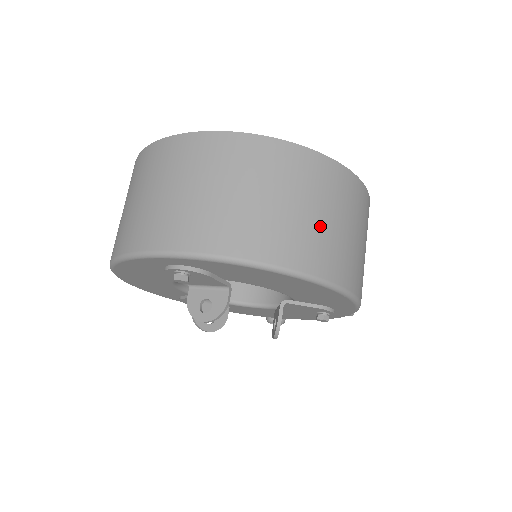
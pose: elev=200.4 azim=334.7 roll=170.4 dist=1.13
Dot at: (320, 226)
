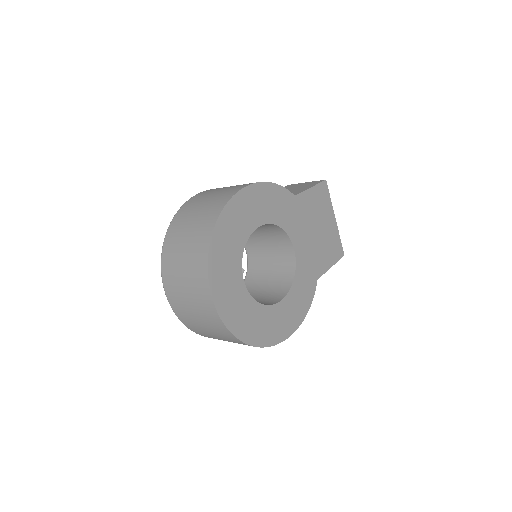
Dot at: occluded
